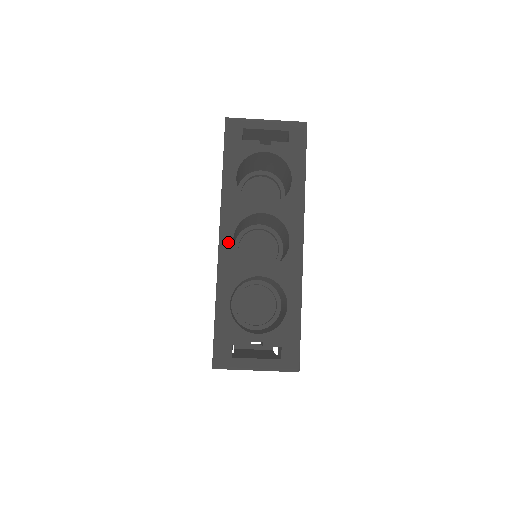
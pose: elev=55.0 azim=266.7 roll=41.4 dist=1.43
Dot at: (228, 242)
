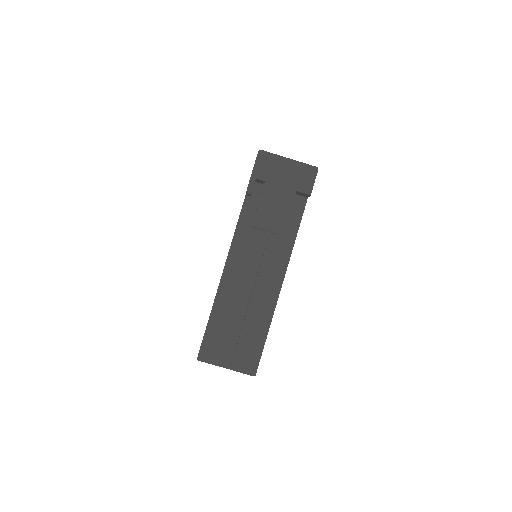
Dot at: occluded
